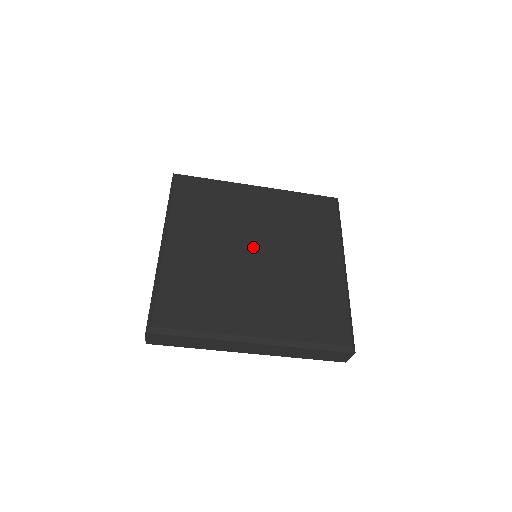
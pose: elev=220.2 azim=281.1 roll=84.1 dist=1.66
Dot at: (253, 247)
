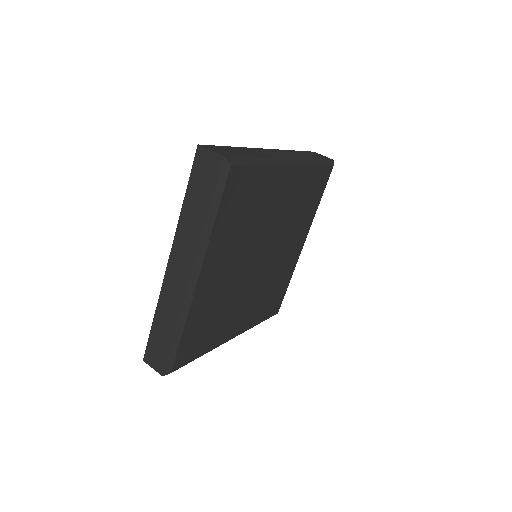
Dot at: (261, 253)
